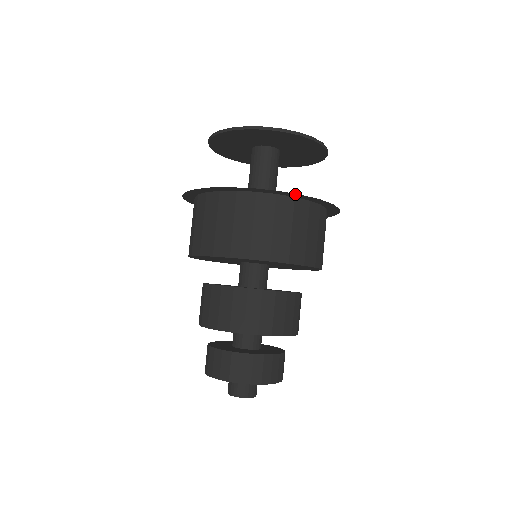
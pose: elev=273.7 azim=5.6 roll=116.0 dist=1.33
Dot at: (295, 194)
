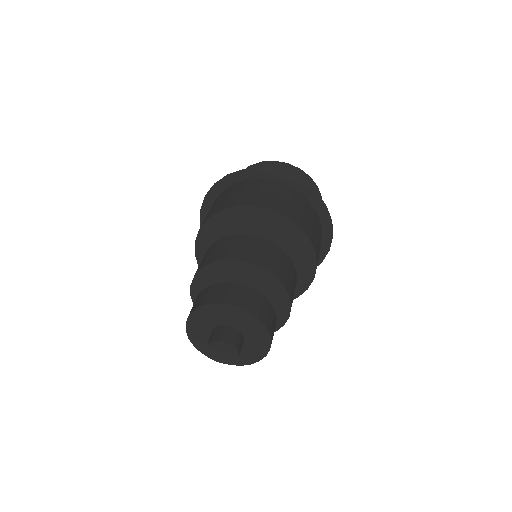
Dot at: (276, 172)
